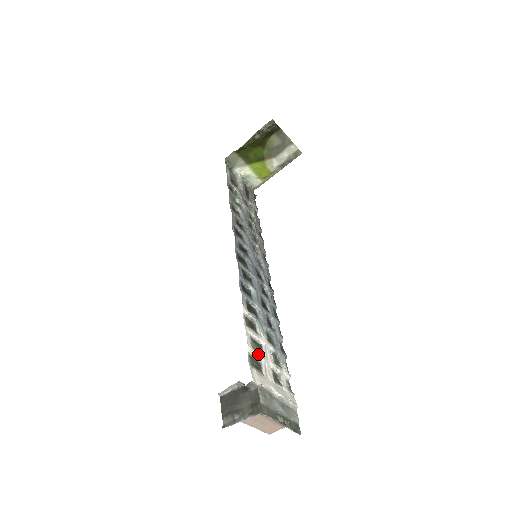
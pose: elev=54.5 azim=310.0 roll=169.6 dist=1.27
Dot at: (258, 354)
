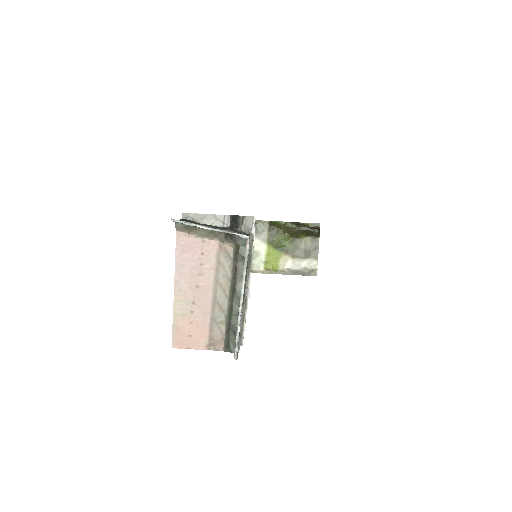
Dot at: occluded
